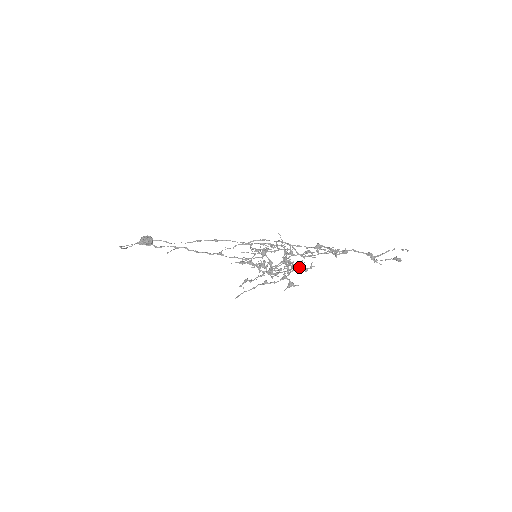
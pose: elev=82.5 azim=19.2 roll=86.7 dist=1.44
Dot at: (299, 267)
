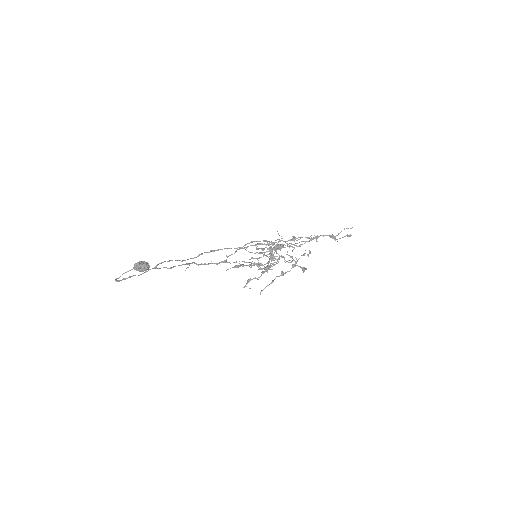
Dot at: (304, 254)
